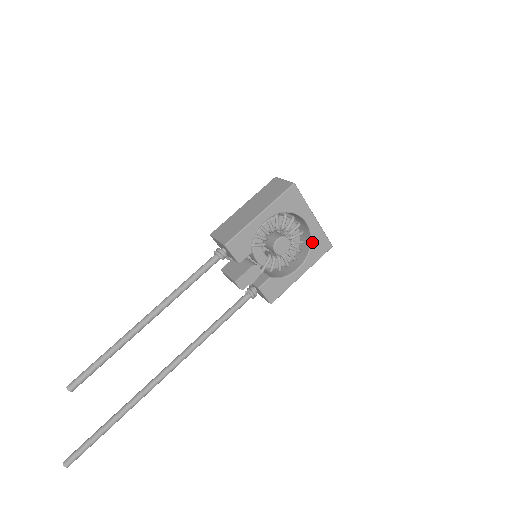
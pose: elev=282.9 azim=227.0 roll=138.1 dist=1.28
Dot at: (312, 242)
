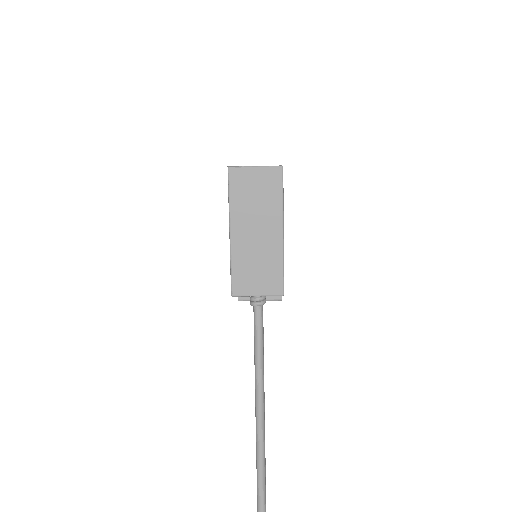
Dot at: occluded
